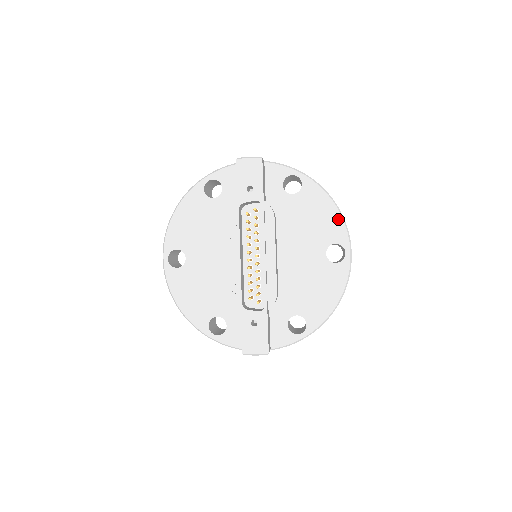
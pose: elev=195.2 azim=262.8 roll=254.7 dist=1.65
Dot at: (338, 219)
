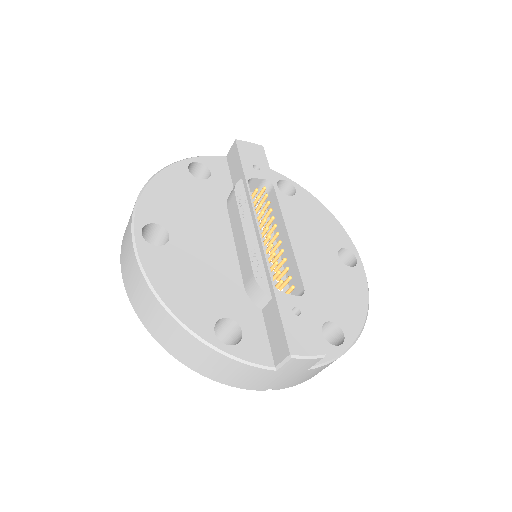
Dot at: (339, 226)
